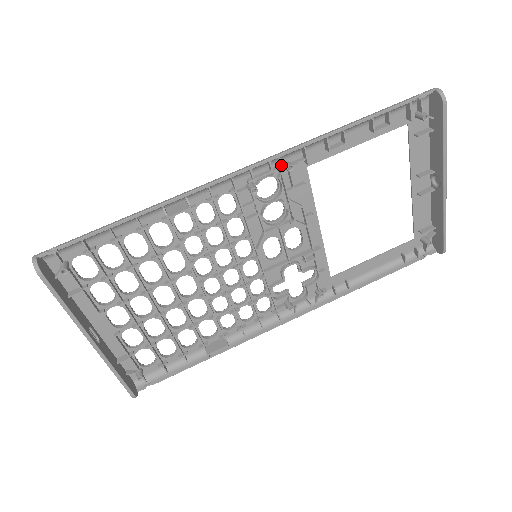
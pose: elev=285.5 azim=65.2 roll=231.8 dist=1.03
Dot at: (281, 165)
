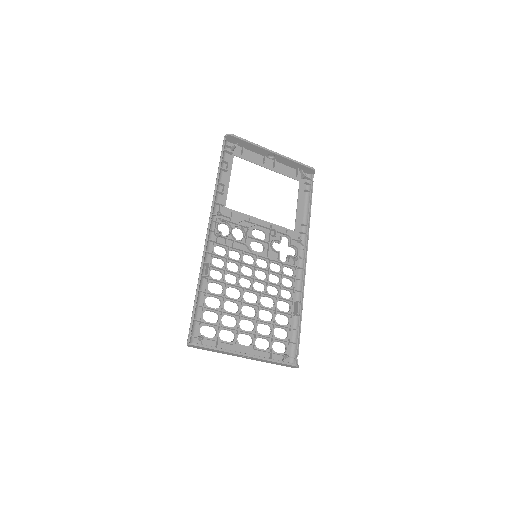
Dot at: (217, 217)
